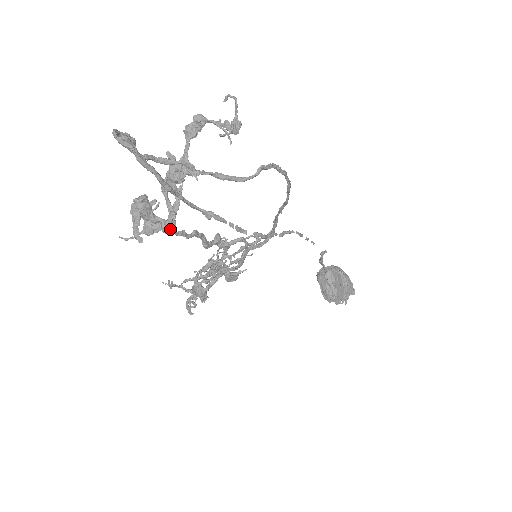
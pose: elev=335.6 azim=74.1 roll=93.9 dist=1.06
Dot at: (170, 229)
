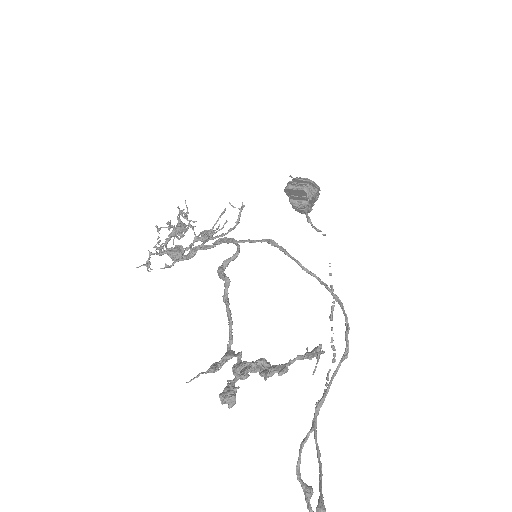
Dot at: (248, 376)
